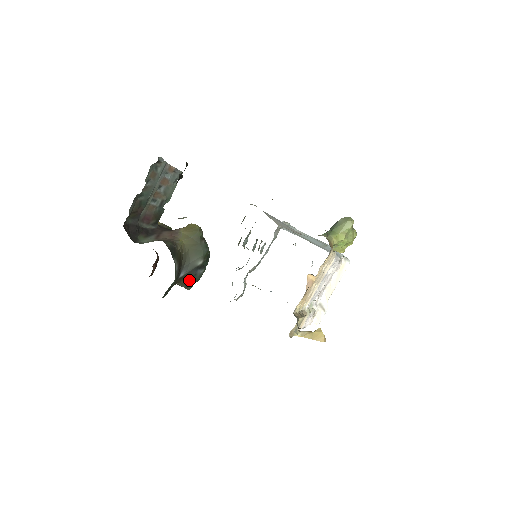
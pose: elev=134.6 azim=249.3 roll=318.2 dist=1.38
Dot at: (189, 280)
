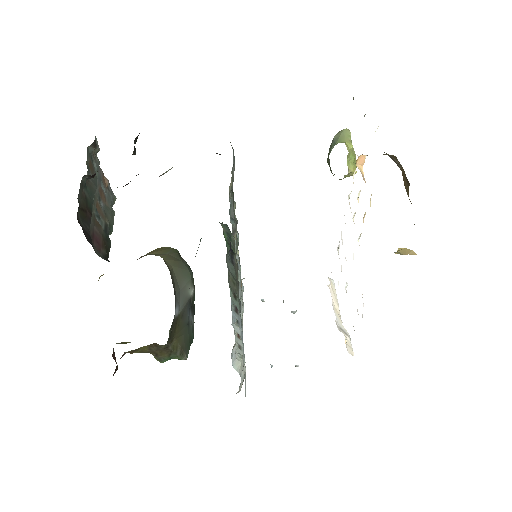
Dot at: (183, 335)
